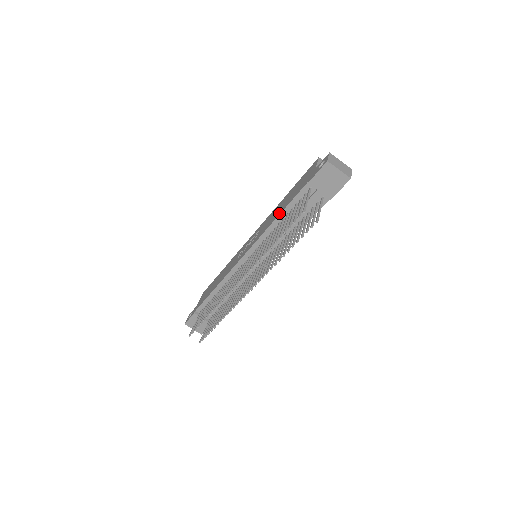
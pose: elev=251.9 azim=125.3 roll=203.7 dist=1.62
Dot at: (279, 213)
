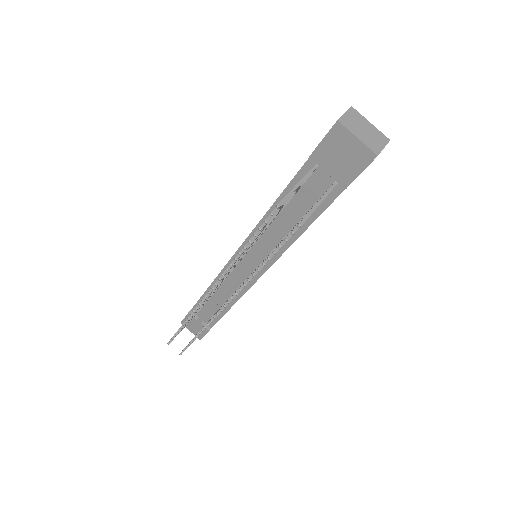
Dot at: occluded
